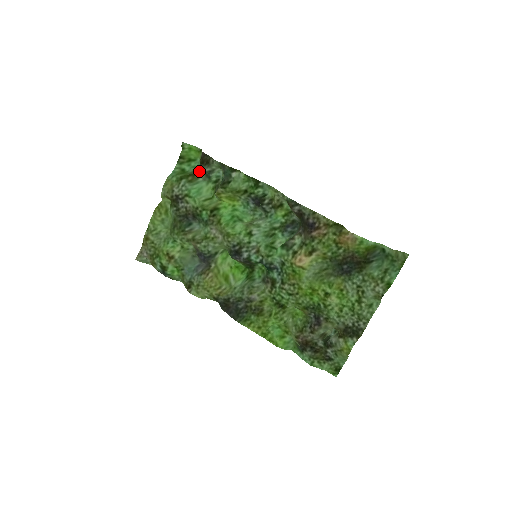
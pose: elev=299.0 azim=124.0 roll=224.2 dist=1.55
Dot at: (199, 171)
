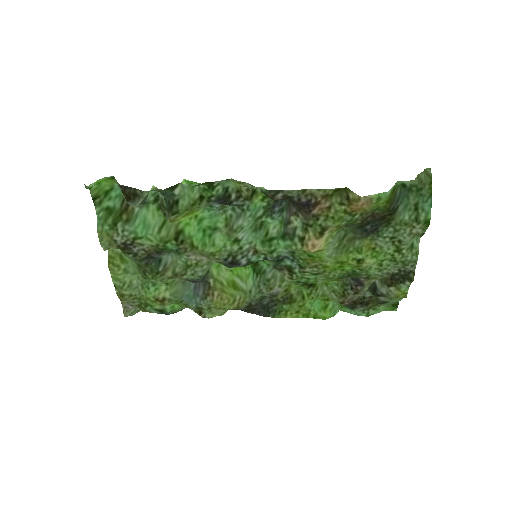
Dot at: occluded
